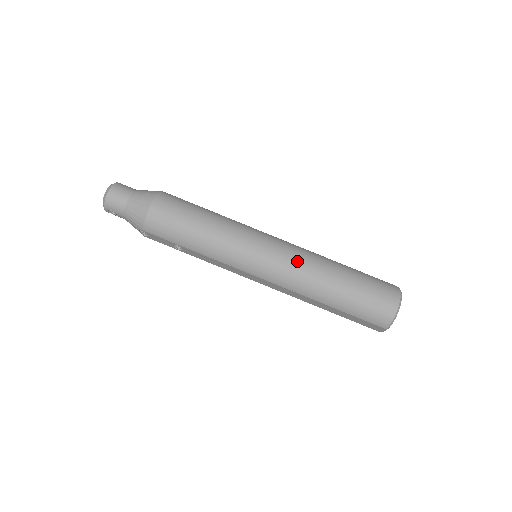
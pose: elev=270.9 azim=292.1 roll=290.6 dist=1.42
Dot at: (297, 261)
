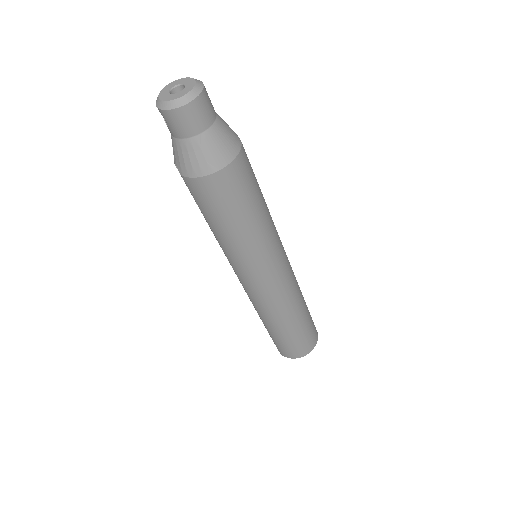
Dot at: (281, 299)
